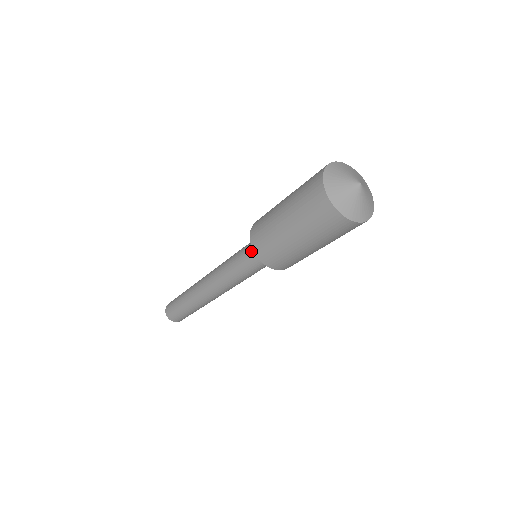
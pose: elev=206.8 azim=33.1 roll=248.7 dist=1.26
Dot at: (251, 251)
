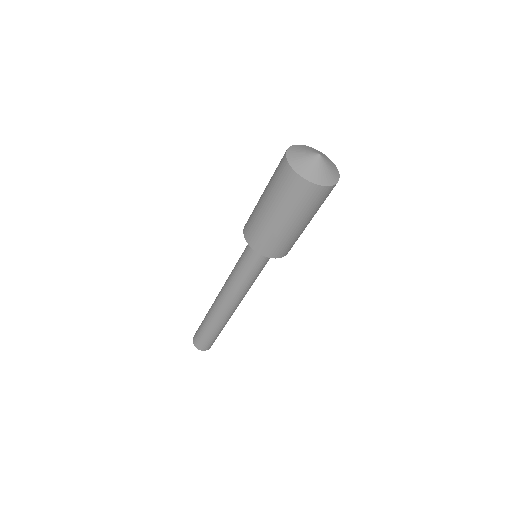
Dot at: occluded
